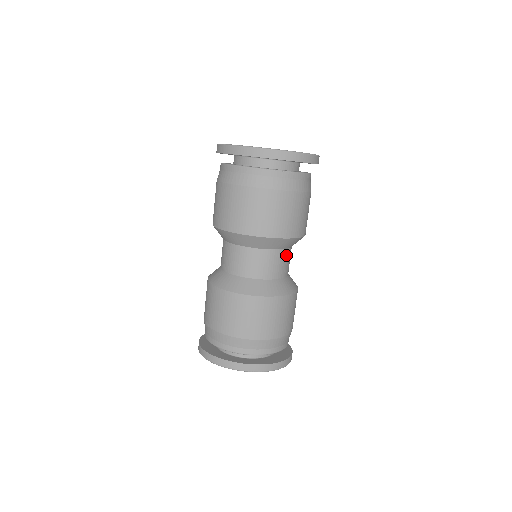
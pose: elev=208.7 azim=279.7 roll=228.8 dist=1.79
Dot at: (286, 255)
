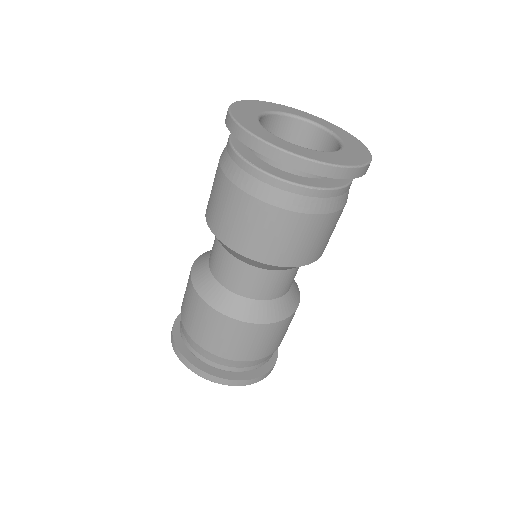
Dot at: (292, 273)
